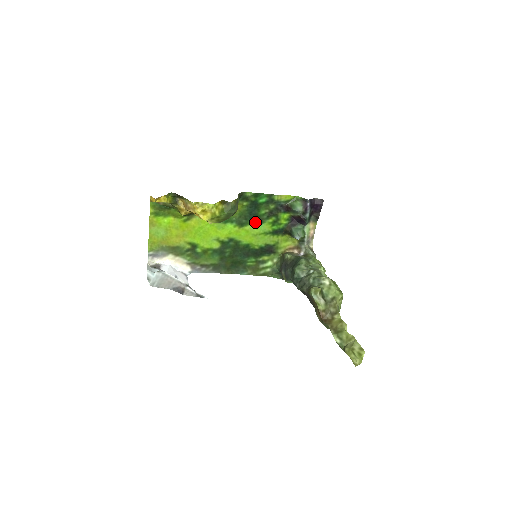
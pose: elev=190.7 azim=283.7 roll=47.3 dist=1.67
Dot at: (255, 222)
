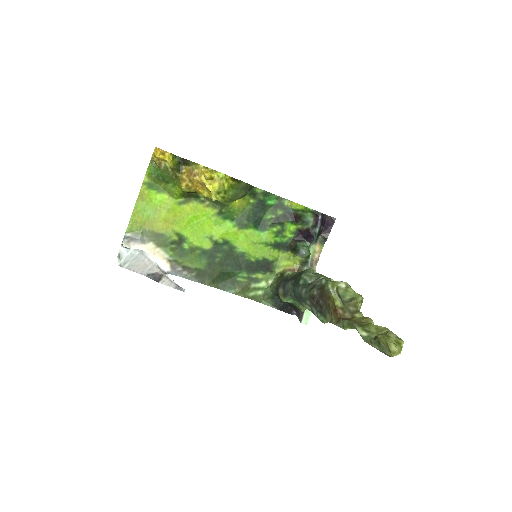
Dot at: (257, 227)
